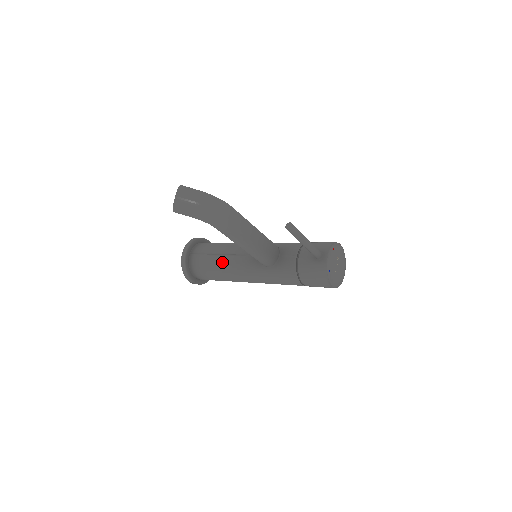
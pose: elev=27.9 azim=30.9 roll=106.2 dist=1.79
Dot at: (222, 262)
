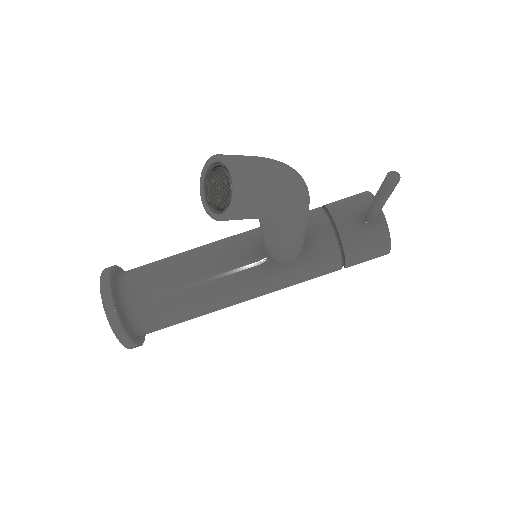
Dot at: (196, 289)
